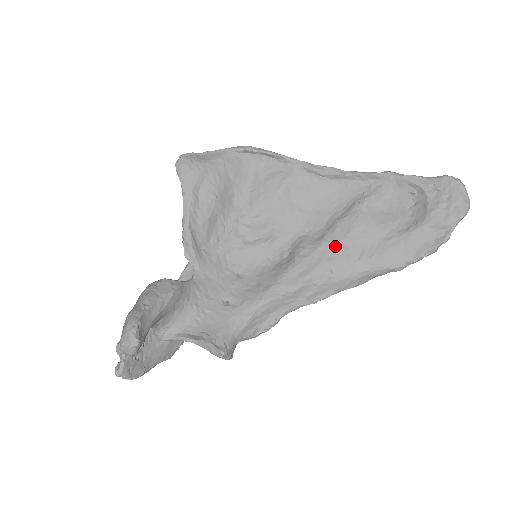
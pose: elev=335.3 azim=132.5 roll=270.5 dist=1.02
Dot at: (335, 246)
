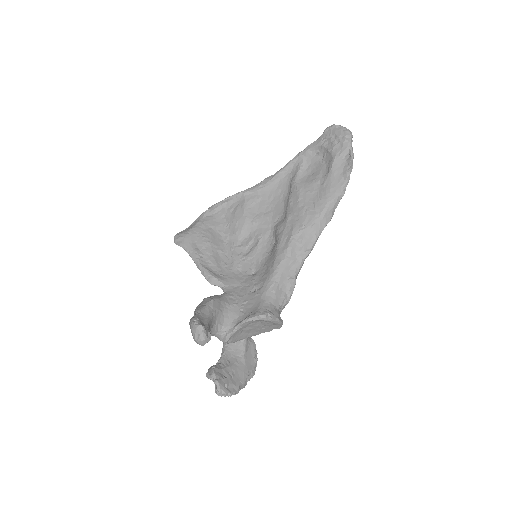
Dot at: (296, 212)
